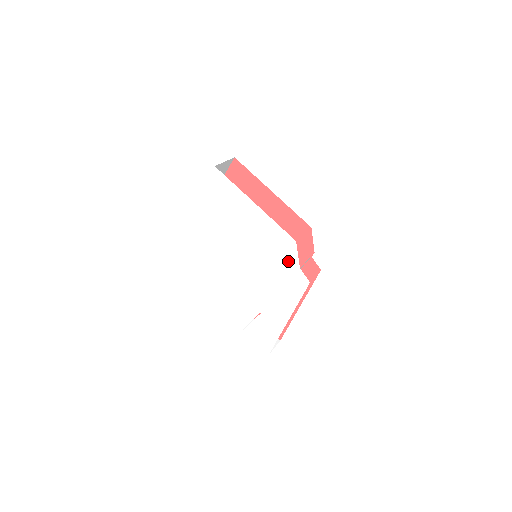
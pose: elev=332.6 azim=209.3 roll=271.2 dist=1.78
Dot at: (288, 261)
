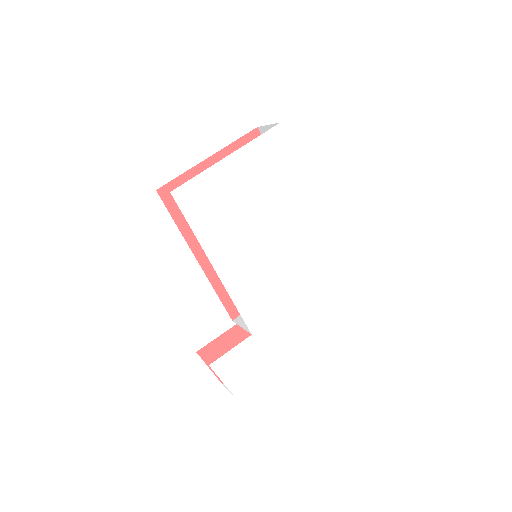
Dot at: (316, 264)
